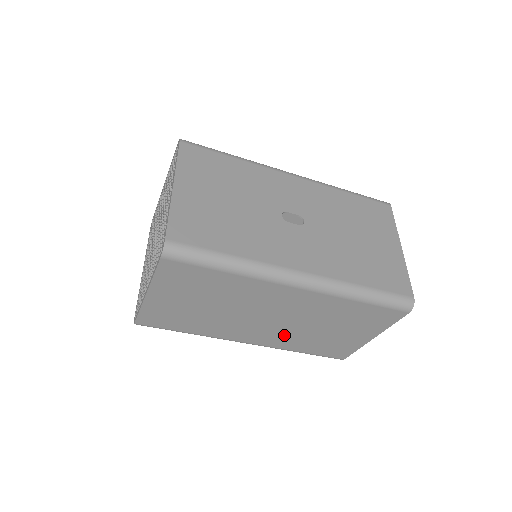
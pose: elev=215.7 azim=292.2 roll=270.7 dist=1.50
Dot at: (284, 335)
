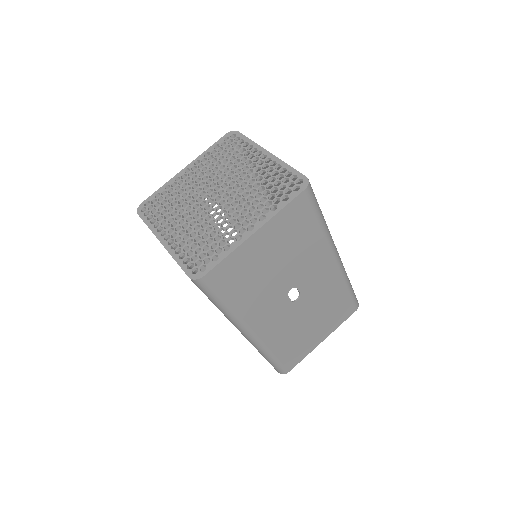
Dot at: occluded
